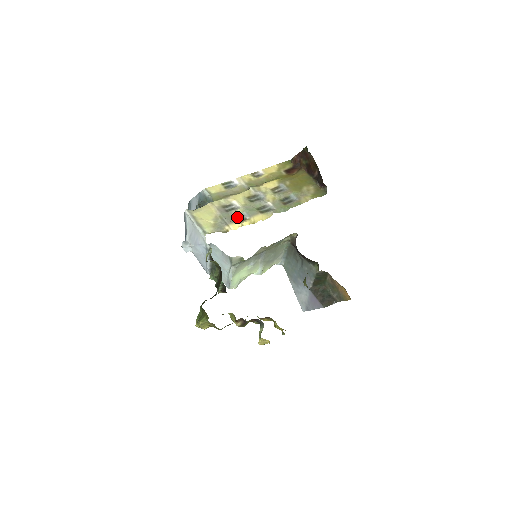
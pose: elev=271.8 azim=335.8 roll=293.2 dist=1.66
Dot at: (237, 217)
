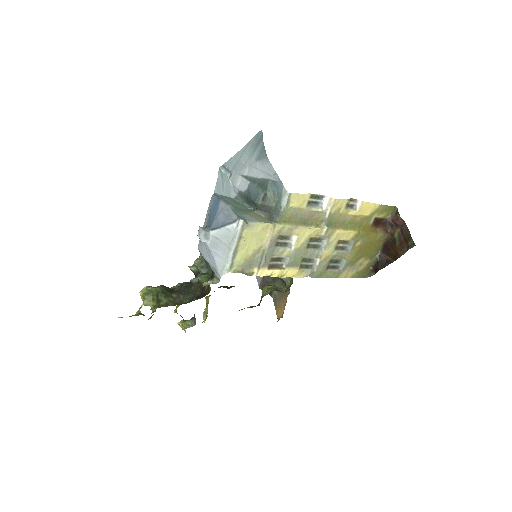
Dot at: (277, 259)
